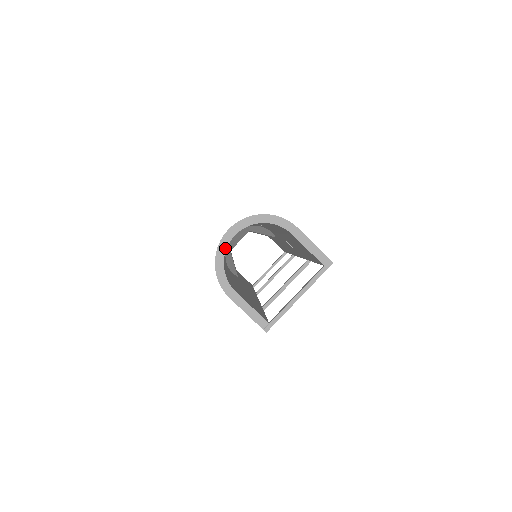
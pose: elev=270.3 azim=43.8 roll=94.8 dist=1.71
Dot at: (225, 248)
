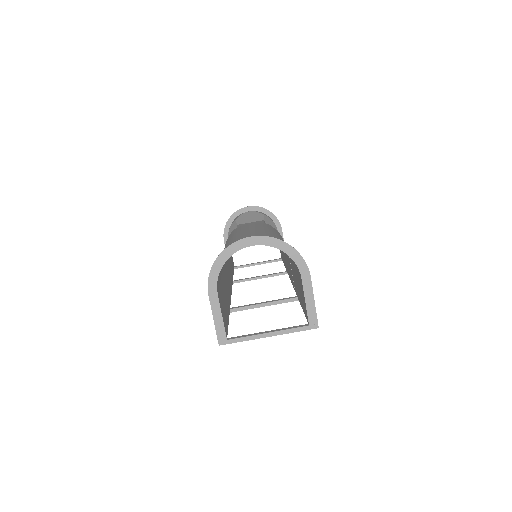
Dot at: (236, 250)
